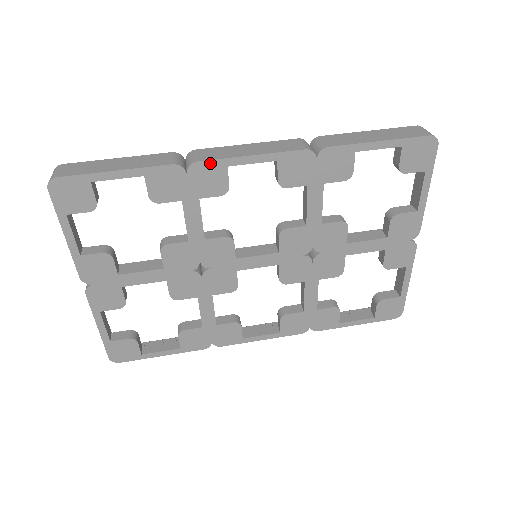
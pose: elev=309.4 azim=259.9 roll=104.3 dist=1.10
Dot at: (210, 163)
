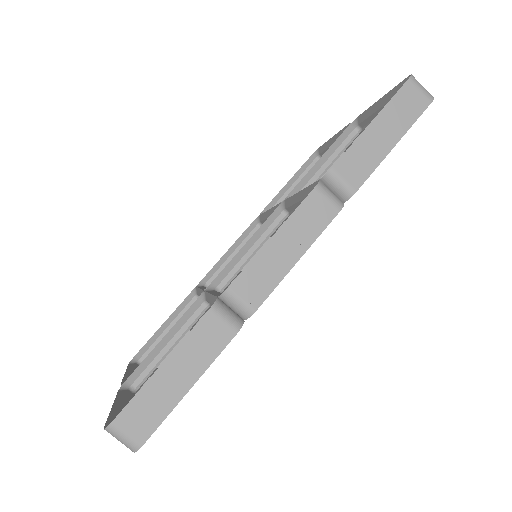
Dot at: (265, 299)
